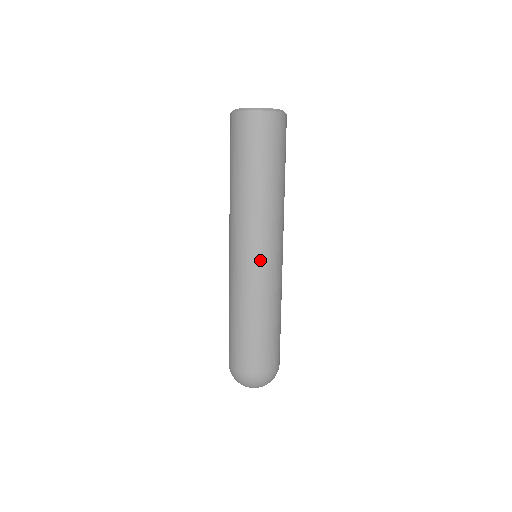
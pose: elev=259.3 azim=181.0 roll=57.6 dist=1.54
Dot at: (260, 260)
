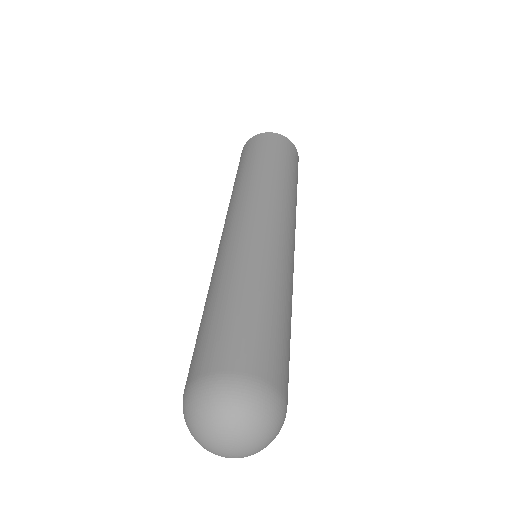
Dot at: (282, 234)
